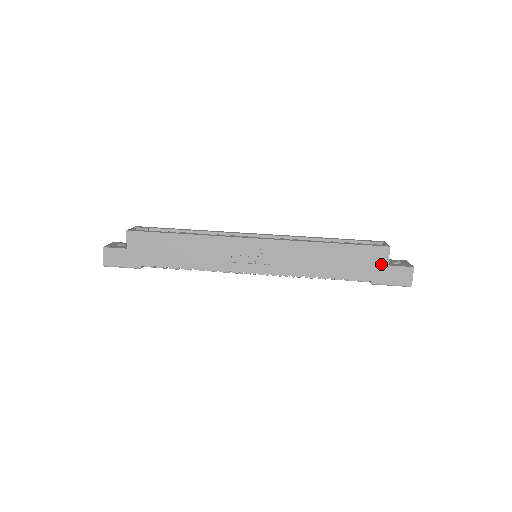
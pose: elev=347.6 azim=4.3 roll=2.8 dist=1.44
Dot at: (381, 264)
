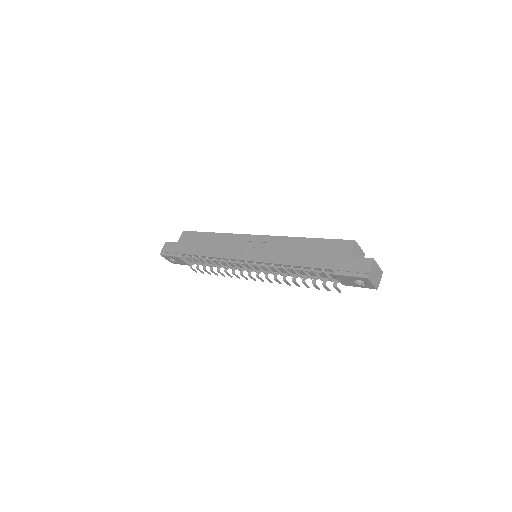
Dot at: (344, 255)
